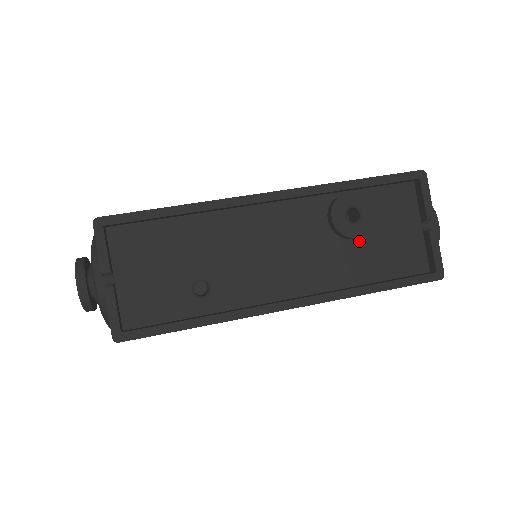
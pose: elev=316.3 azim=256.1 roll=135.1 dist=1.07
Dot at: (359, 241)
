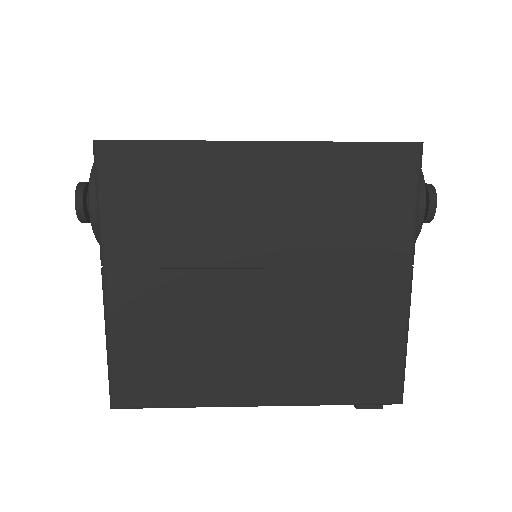
Dot at: occluded
